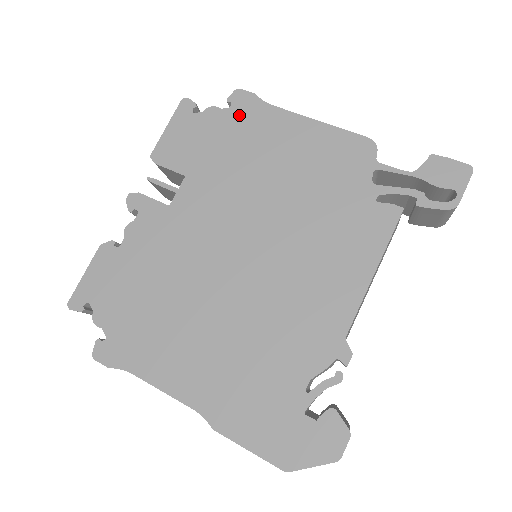
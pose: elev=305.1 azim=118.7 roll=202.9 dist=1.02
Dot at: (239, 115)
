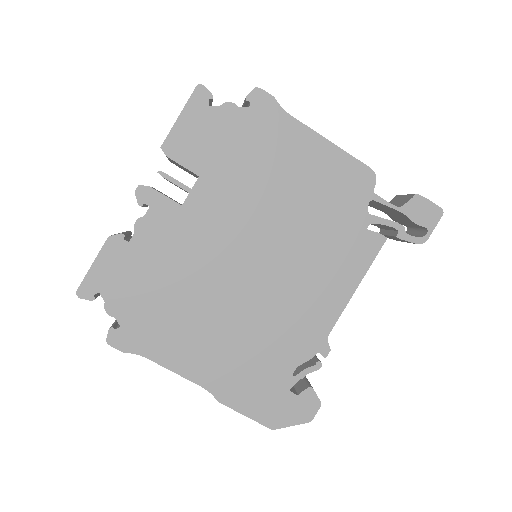
Dot at: (257, 119)
